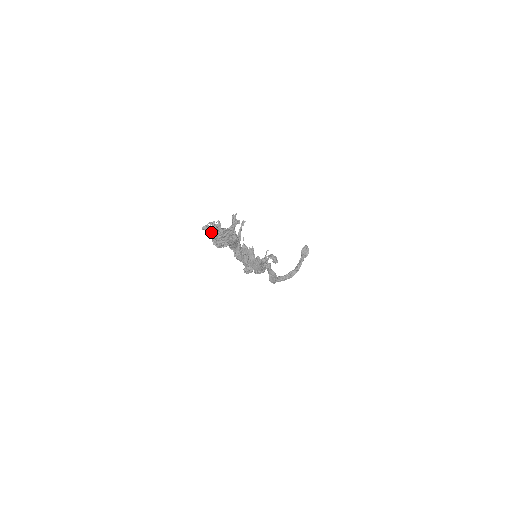
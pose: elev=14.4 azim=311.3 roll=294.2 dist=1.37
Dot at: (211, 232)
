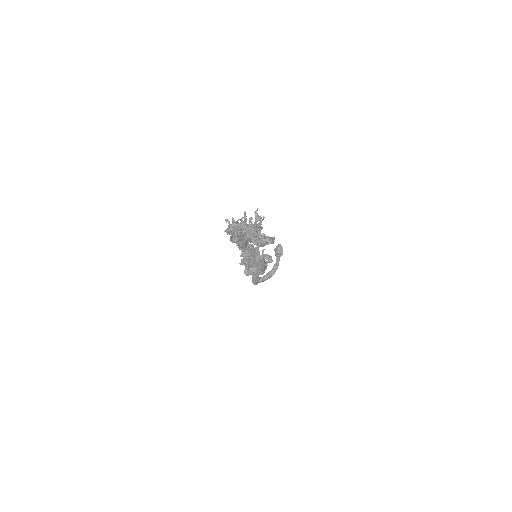
Dot at: (226, 230)
